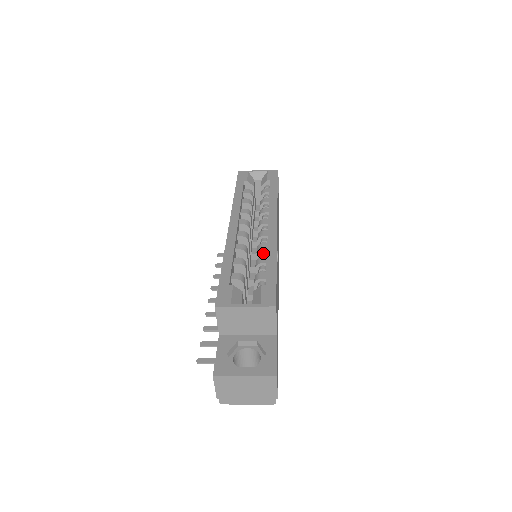
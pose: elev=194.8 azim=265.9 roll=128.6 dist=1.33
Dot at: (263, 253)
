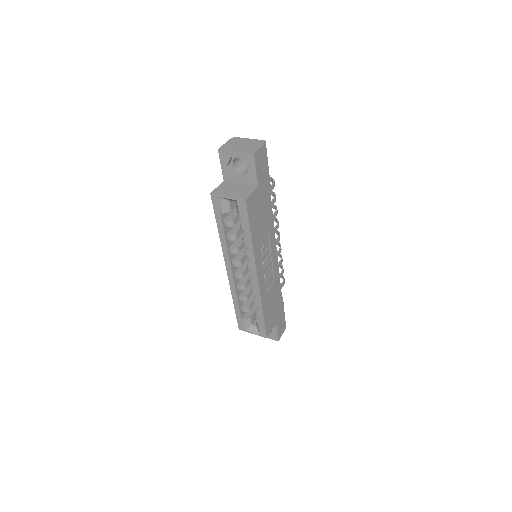
Dot at: occluded
